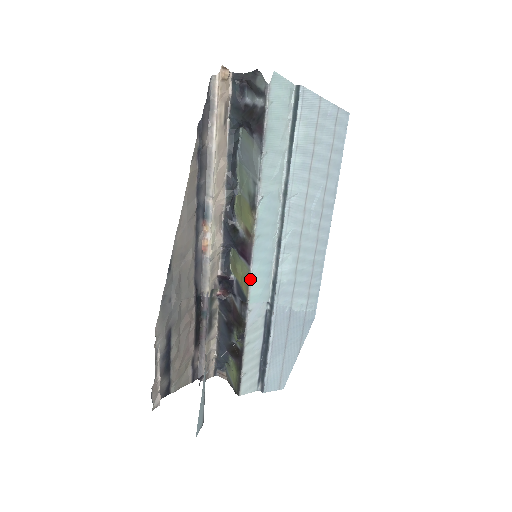
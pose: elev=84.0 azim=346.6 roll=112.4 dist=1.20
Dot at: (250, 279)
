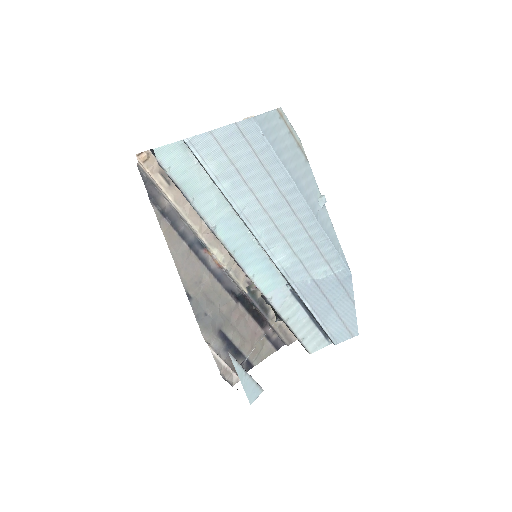
Dot at: (251, 280)
